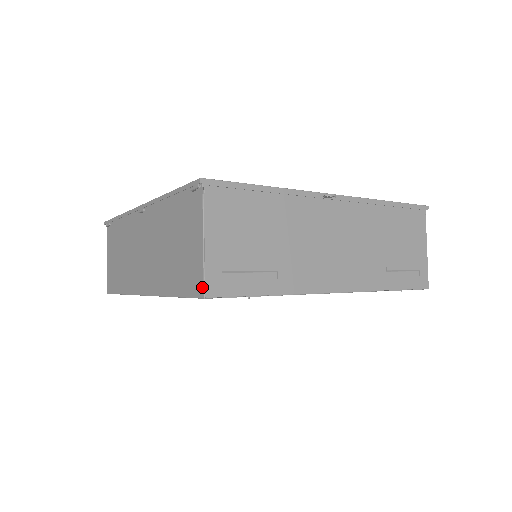
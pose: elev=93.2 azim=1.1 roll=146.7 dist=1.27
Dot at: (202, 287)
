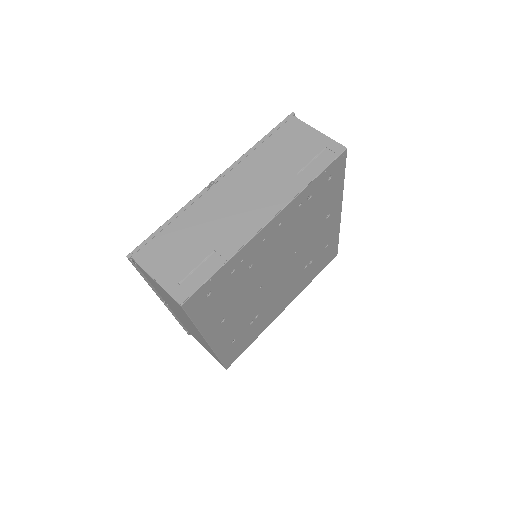
Dot at: (176, 302)
